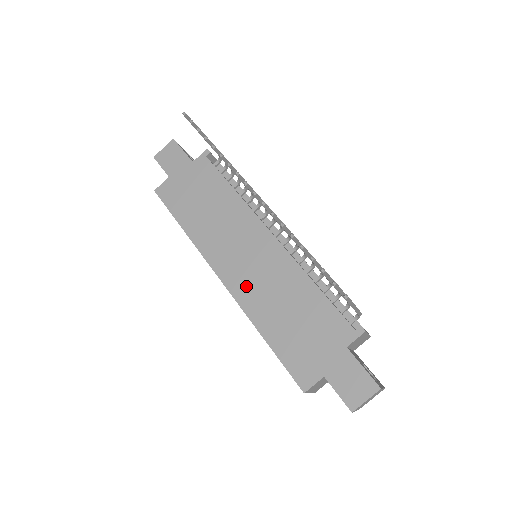
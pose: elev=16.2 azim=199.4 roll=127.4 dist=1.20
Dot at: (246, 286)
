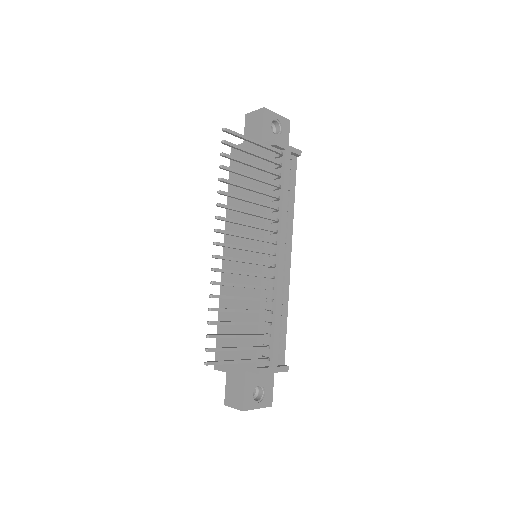
Dot at: (230, 276)
